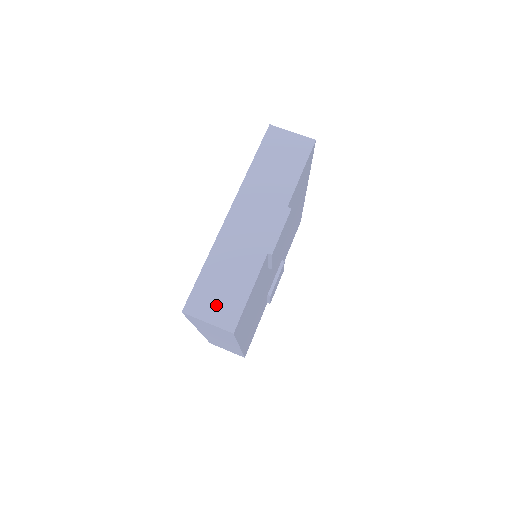
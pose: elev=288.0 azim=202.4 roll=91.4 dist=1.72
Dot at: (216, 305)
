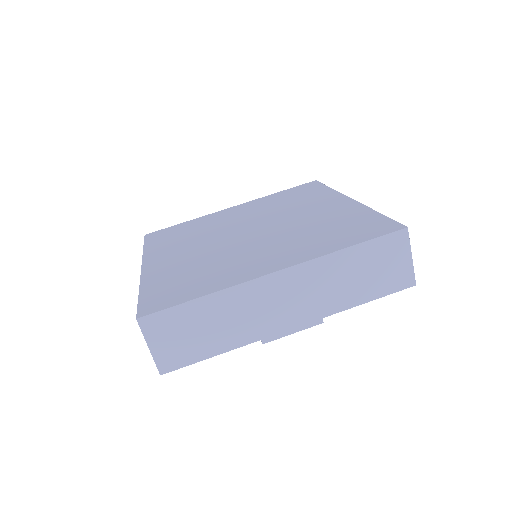
Dot at: (172, 341)
